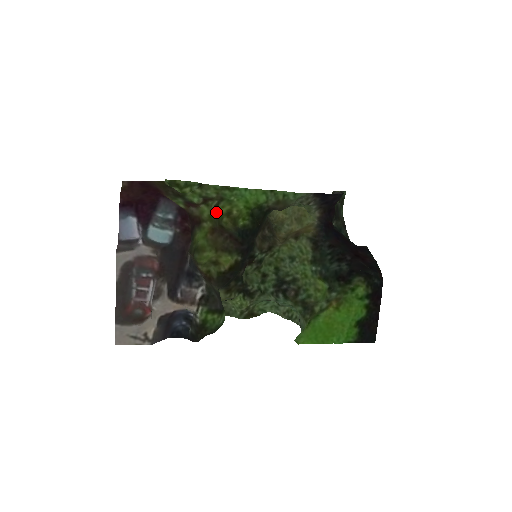
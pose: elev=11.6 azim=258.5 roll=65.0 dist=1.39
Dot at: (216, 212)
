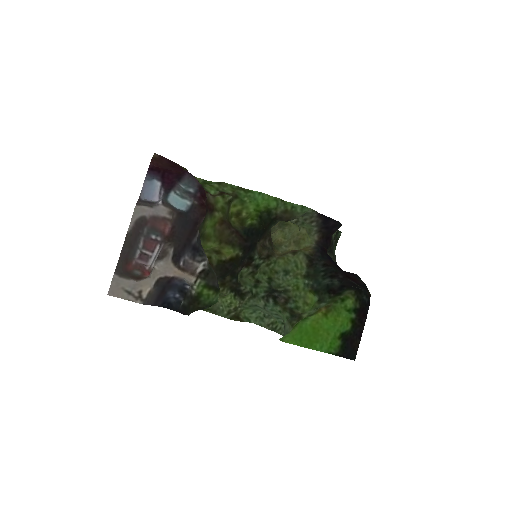
Dot at: (229, 207)
